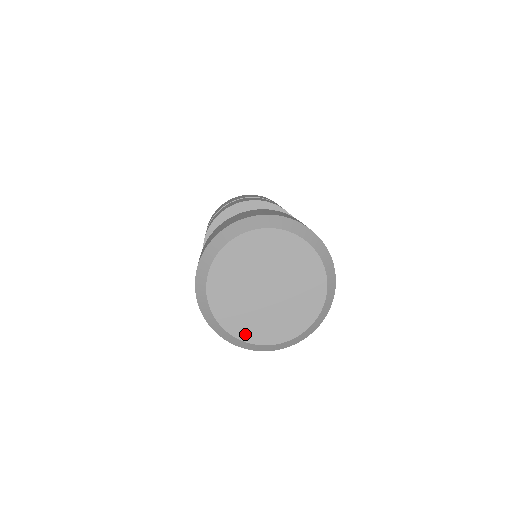
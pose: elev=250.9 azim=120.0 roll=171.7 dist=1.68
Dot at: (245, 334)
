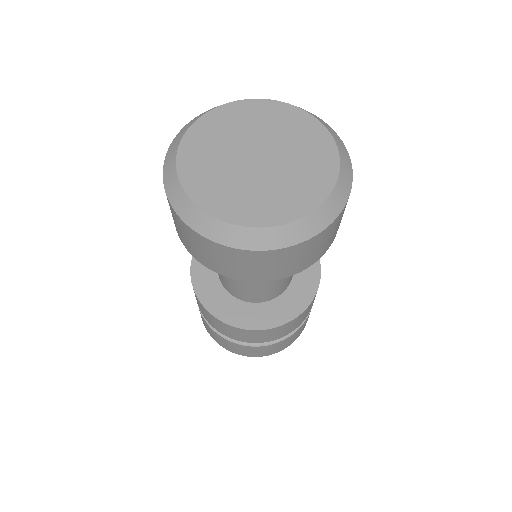
Dot at: (274, 216)
